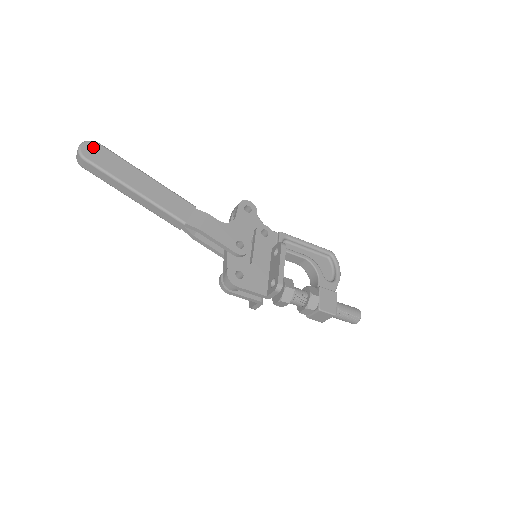
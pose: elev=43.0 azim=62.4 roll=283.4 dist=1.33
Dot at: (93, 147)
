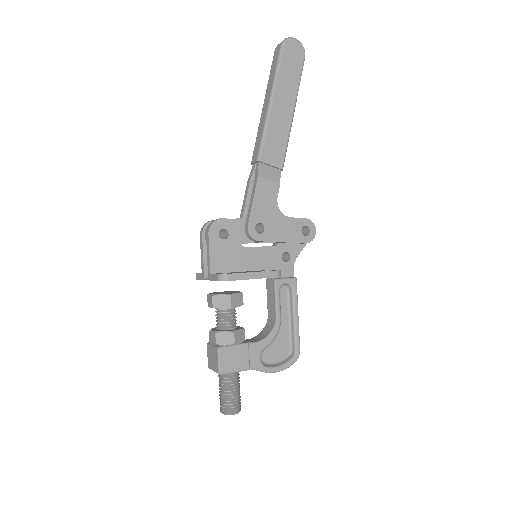
Dot at: (298, 50)
